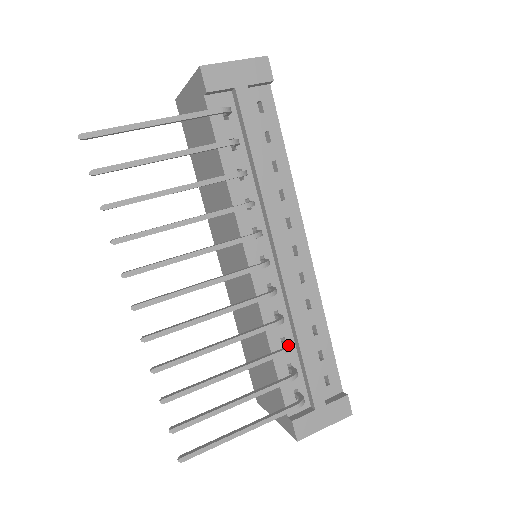
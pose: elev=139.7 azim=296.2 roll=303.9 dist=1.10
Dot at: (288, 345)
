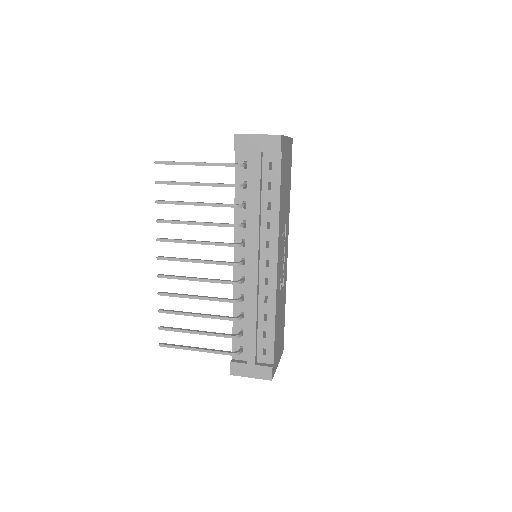
Dot at: (238, 317)
